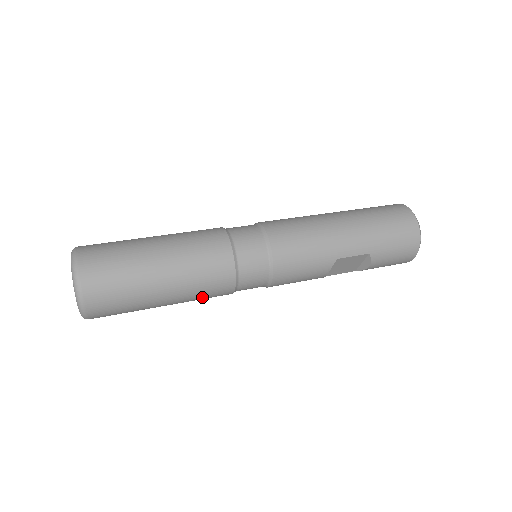
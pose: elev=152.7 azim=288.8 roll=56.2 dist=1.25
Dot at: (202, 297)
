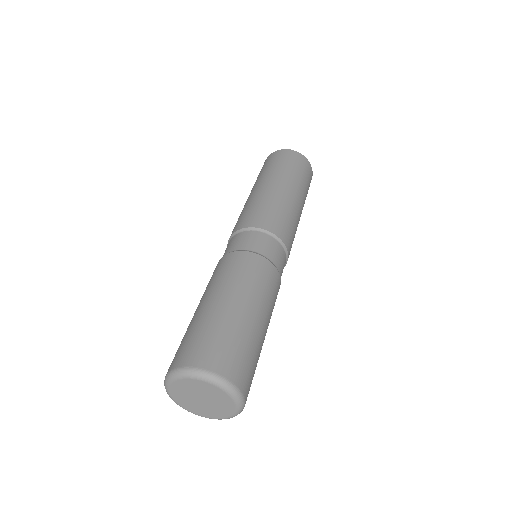
Dot at: occluded
